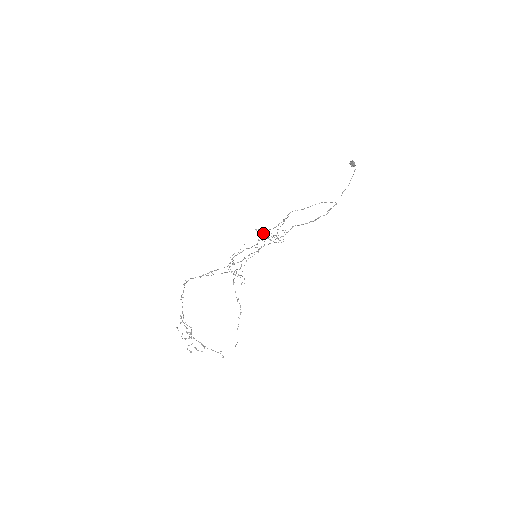
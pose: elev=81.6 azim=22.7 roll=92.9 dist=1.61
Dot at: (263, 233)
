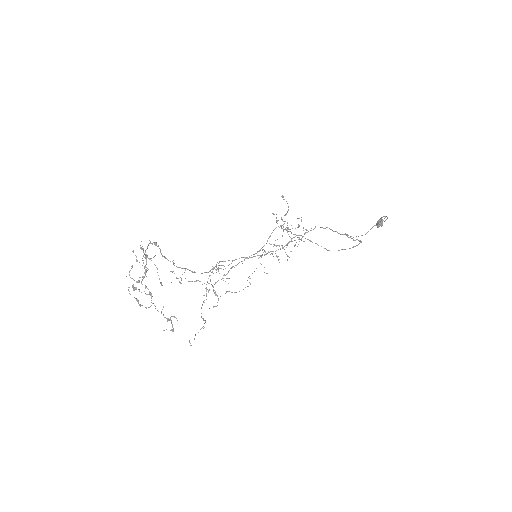
Dot at: occluded
